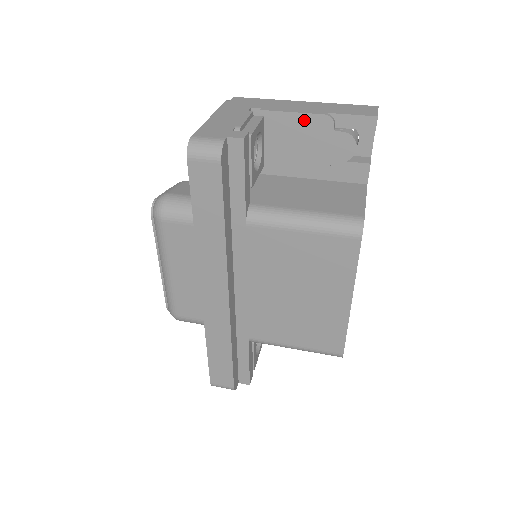
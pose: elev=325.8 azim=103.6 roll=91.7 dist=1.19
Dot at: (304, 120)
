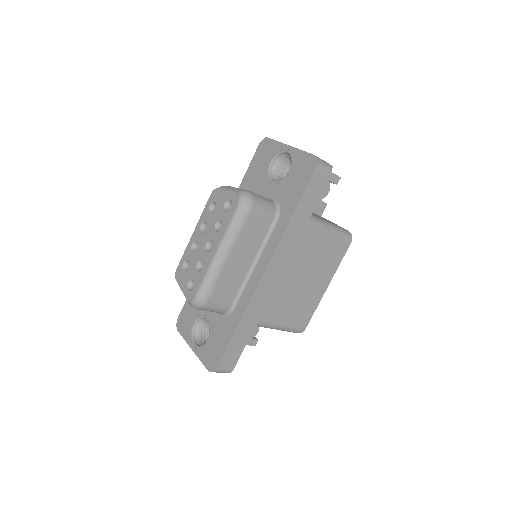
Dot at: occluded
